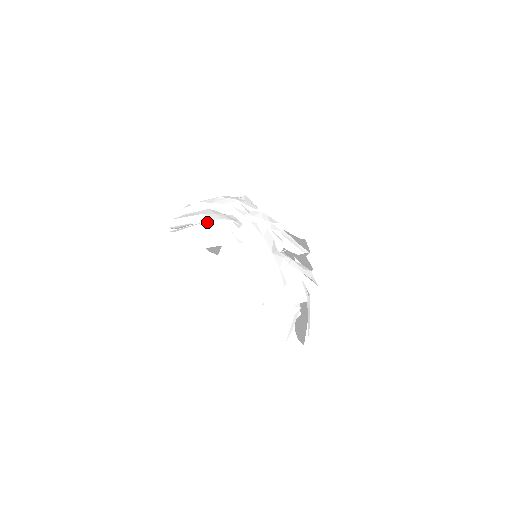
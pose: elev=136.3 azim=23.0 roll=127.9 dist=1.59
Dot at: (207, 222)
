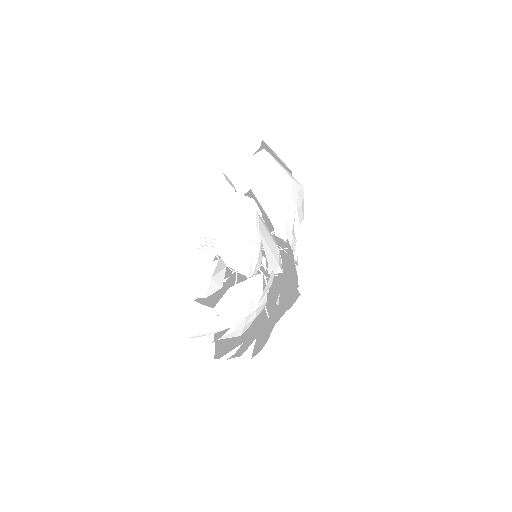
Dot at: occluded
